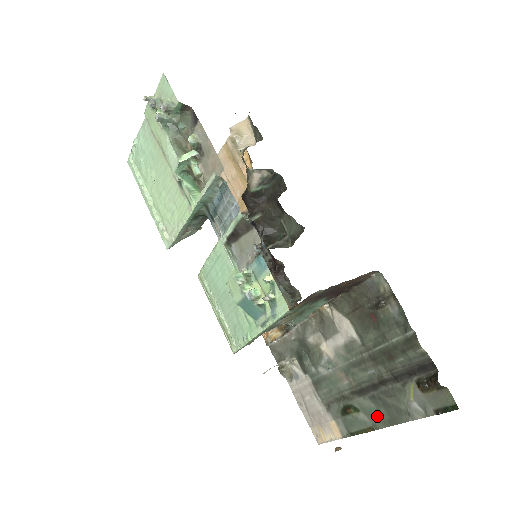
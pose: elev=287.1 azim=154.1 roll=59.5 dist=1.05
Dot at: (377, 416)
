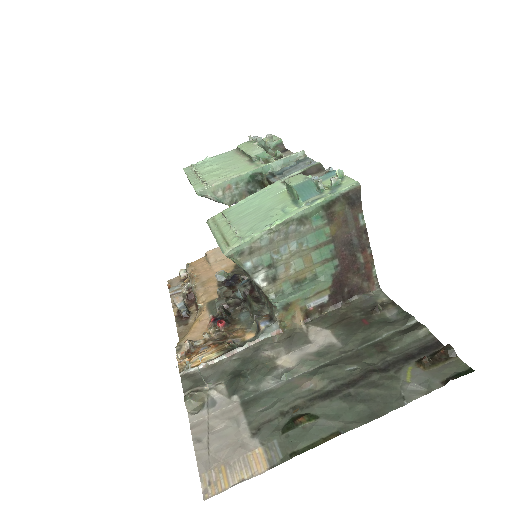
Dot at: (349, 415)
